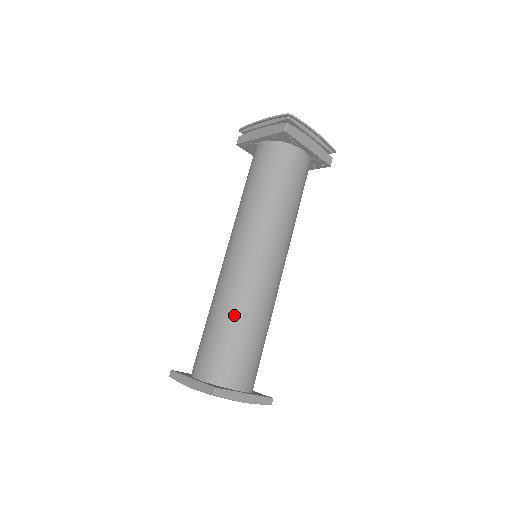
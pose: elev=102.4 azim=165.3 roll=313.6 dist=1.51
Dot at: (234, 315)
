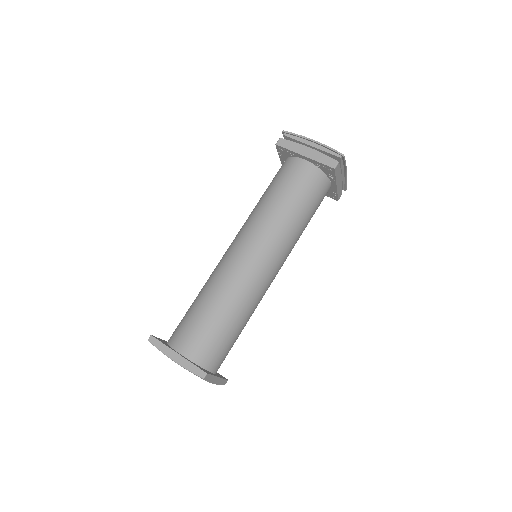
Dot at: (201, 291)
